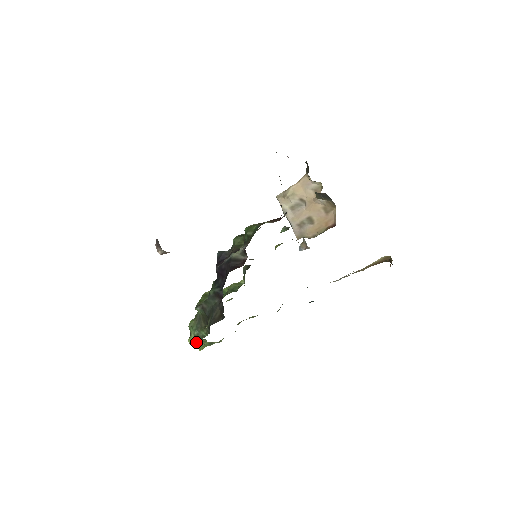
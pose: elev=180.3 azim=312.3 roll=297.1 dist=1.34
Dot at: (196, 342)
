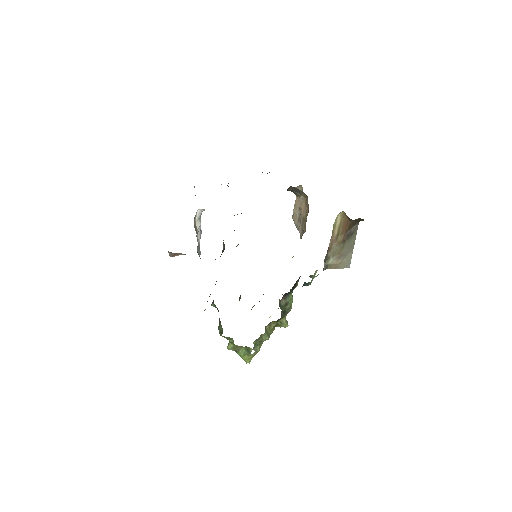
Dot at: (233, 348)
